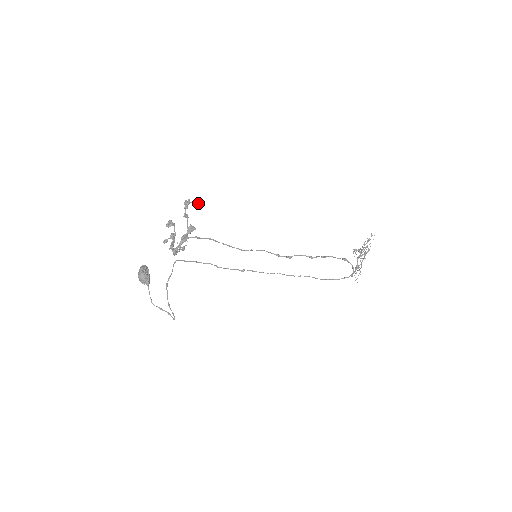
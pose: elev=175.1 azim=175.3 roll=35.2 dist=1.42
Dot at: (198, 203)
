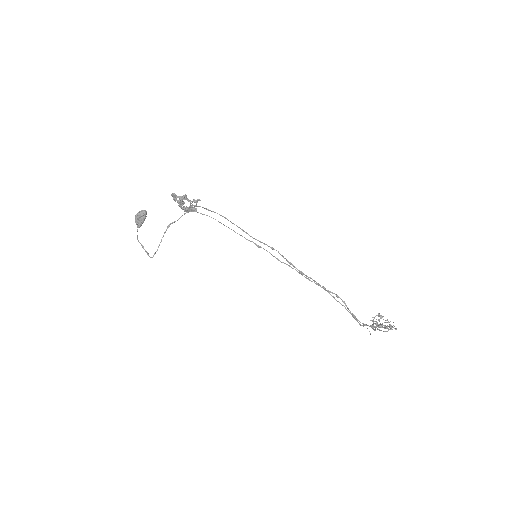
Dot at: (194, 202)
